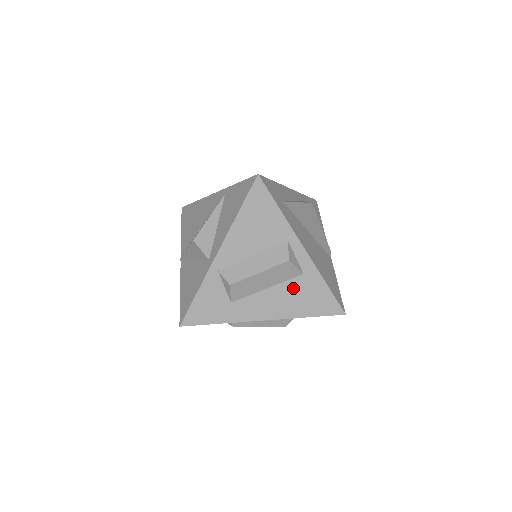
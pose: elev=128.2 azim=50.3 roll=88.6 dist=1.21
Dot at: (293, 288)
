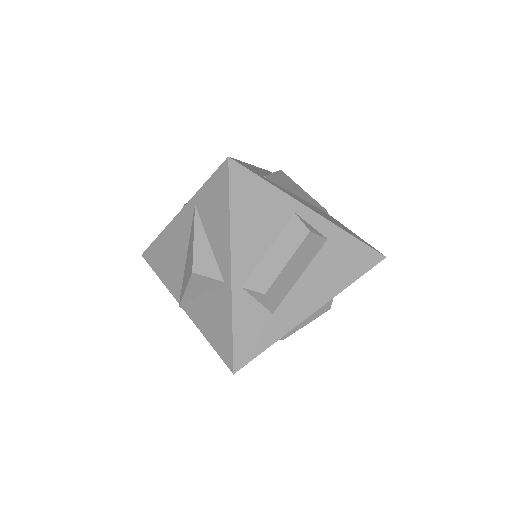
Dot at: (325, 260)
